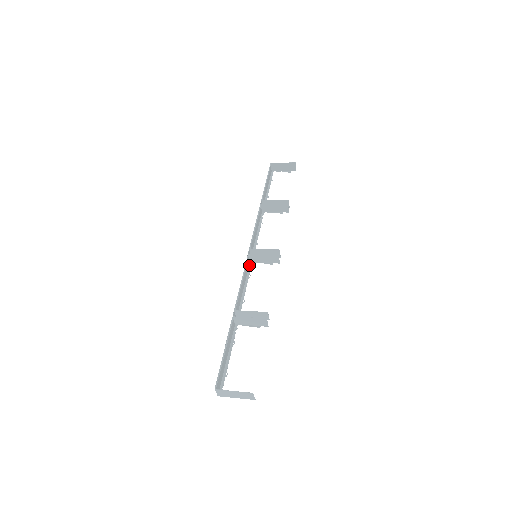
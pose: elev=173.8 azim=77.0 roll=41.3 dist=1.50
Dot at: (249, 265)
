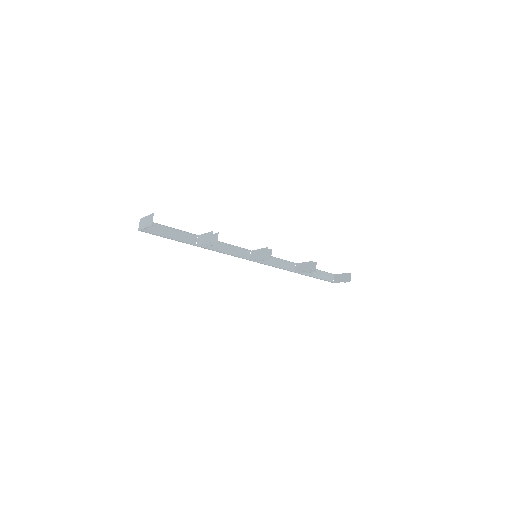
Dot at: occluded
